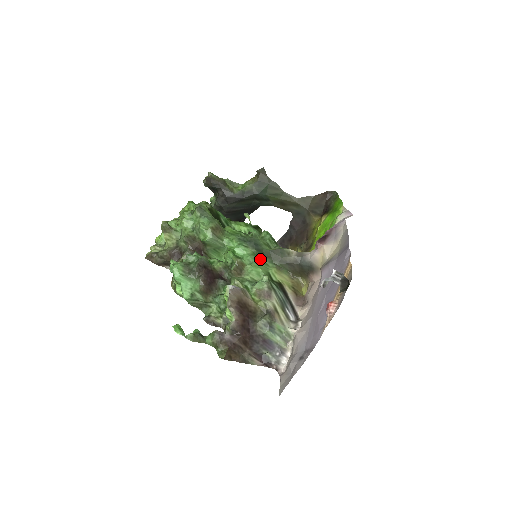
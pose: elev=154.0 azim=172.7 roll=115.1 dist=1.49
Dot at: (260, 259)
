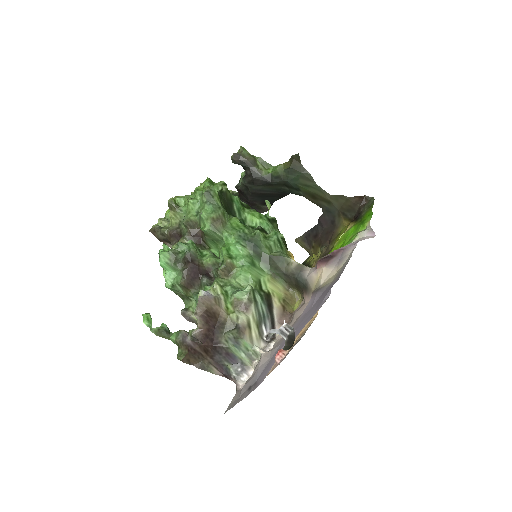
Dot at: (255, 263)
